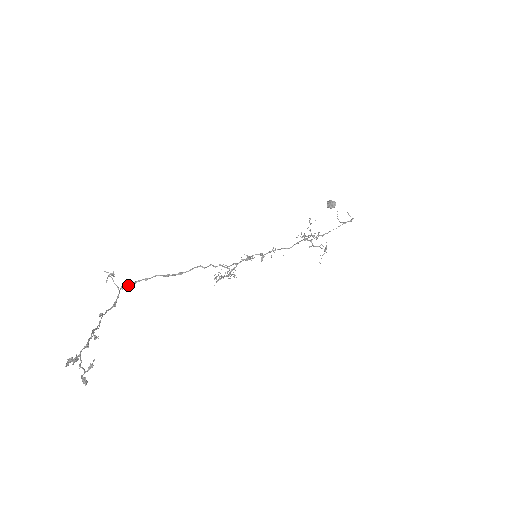
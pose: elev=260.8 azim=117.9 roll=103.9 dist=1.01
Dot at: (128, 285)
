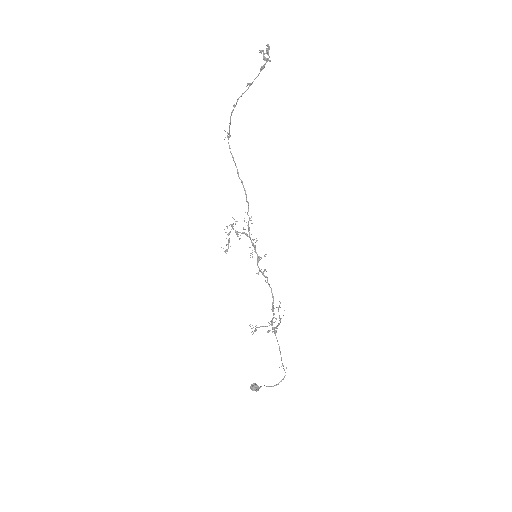
Dot at: occluded
